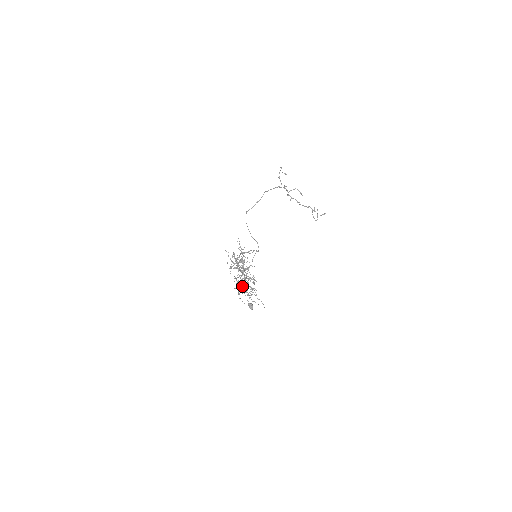
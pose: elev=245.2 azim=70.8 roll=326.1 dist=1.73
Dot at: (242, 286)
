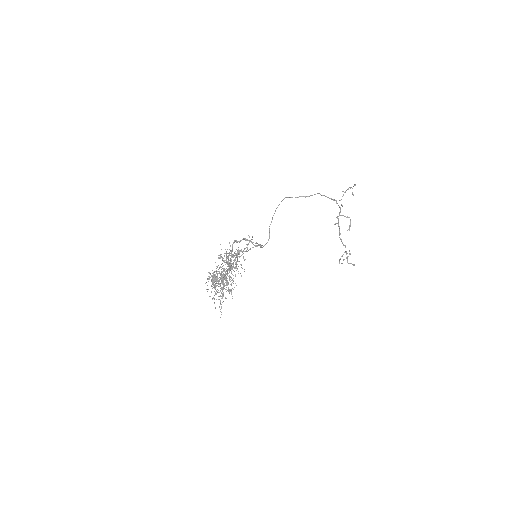
Dot at: (216, 282)
